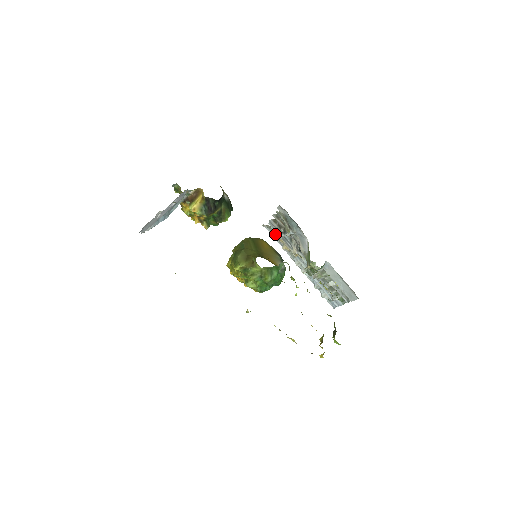
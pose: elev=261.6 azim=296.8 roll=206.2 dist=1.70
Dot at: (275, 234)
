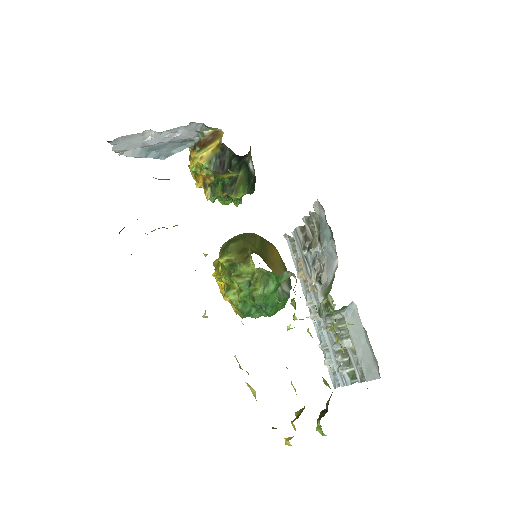
Dot at: (295, 251)
